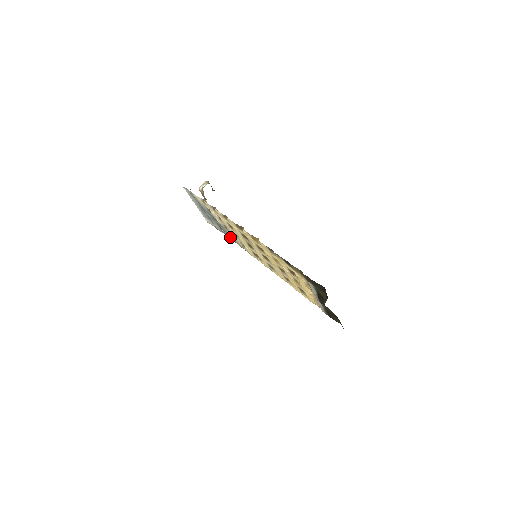
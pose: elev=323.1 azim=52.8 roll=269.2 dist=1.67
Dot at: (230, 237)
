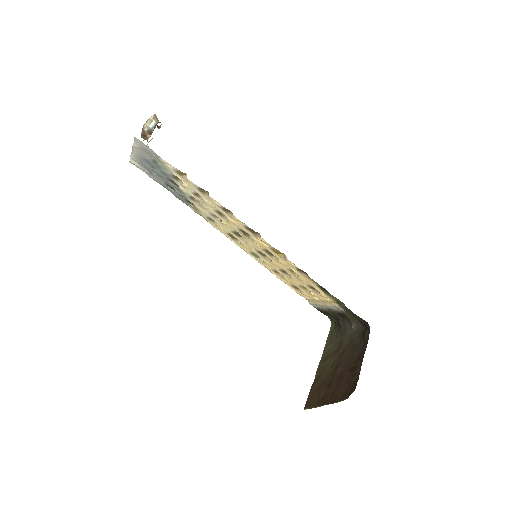
Dot at: (181, 199)
